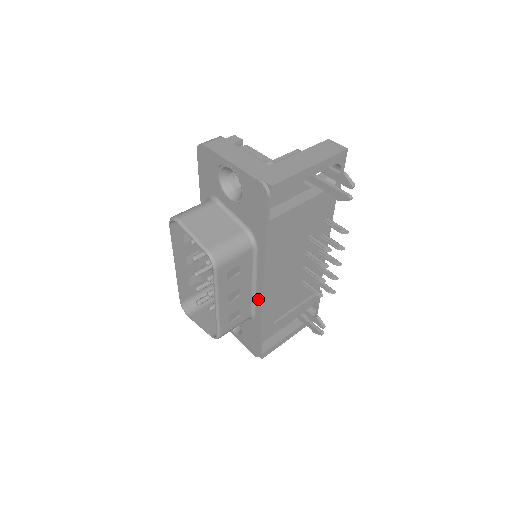
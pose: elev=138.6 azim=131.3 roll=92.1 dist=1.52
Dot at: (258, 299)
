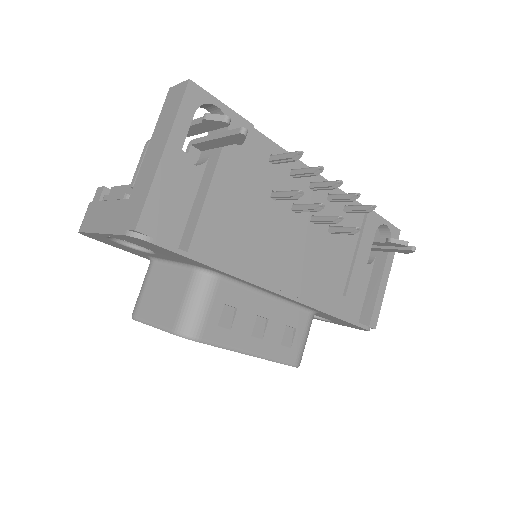
Dot at: (292, 302)
